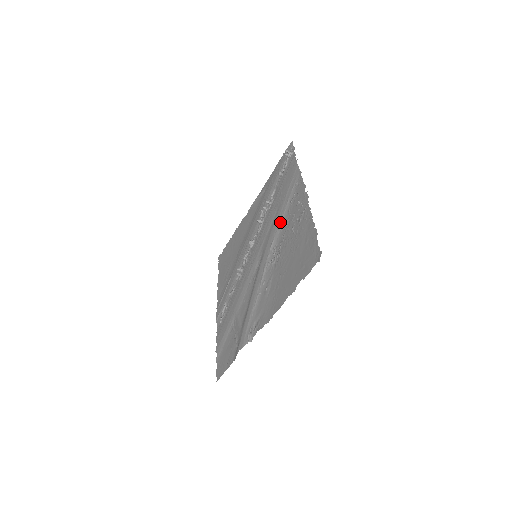
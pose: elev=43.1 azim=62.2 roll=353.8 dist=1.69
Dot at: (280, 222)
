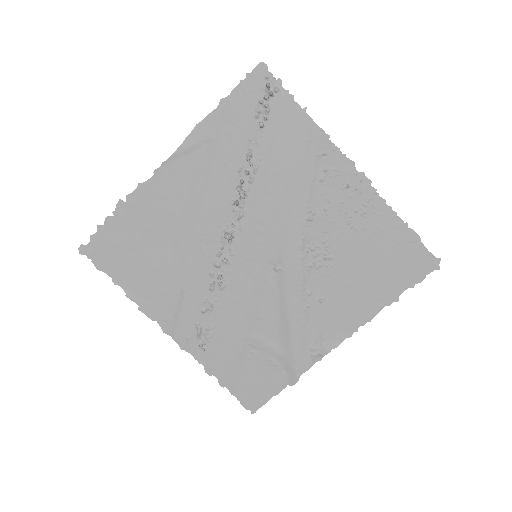
Dot at: (308, 211)
